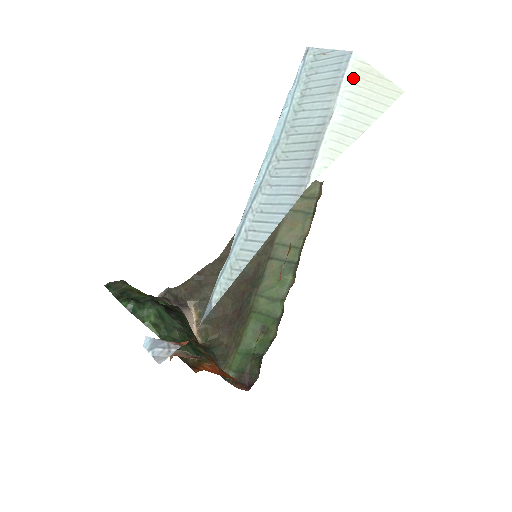
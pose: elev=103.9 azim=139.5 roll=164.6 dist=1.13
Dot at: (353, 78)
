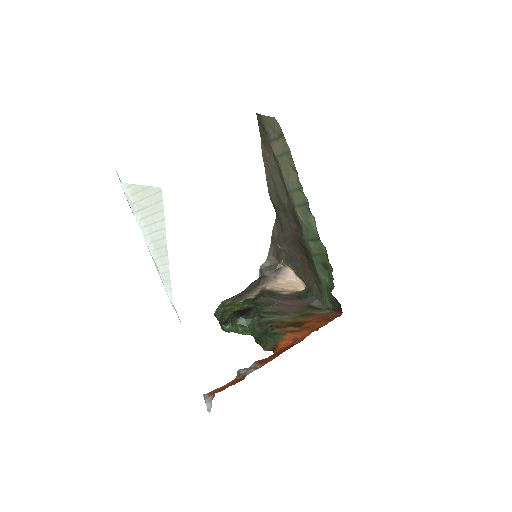
Dot at: (135, 206)
